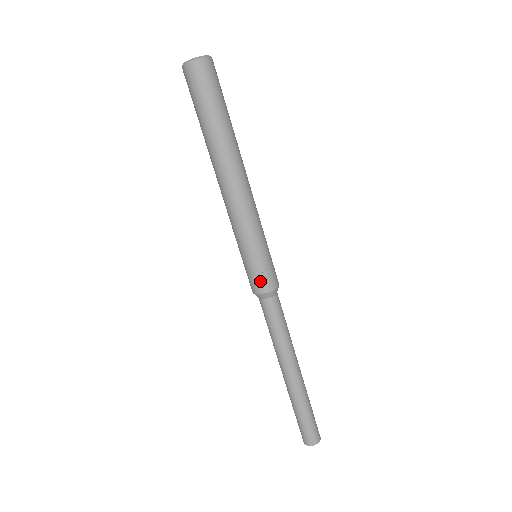
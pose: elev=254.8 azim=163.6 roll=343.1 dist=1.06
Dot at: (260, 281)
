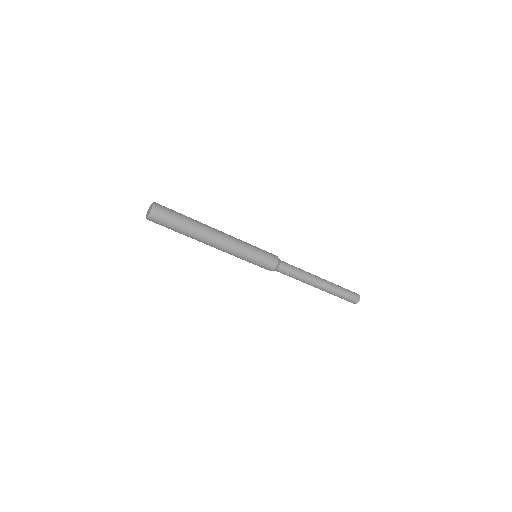
Dot at: (266, 268)
